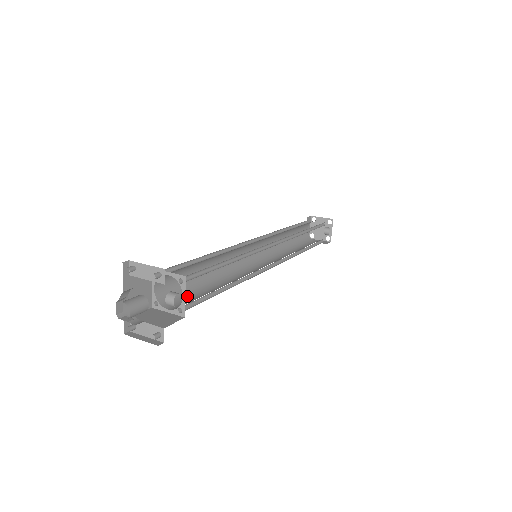
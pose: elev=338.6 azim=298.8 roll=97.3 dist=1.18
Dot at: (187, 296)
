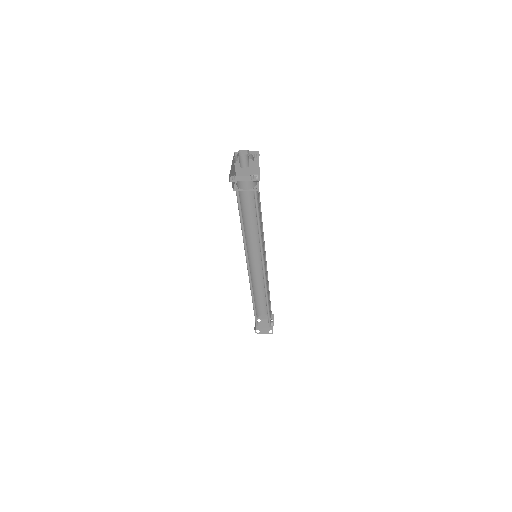
Dot at: occluded
